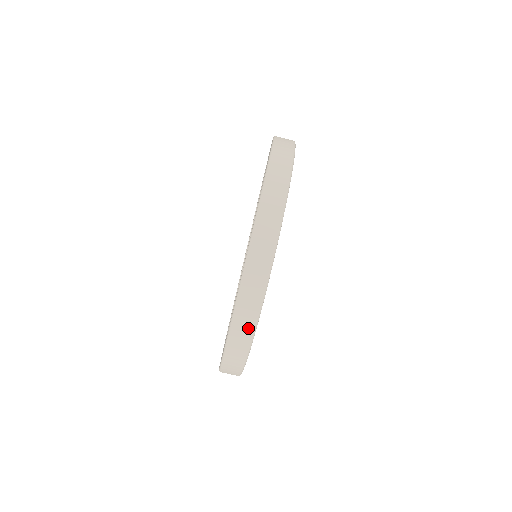
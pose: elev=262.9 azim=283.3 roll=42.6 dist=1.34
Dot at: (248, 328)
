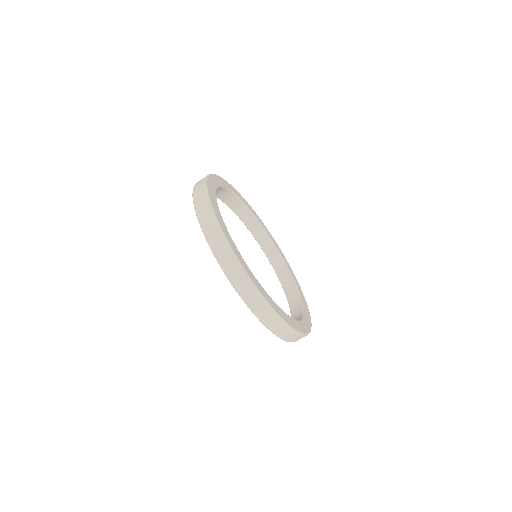
Dot at: occluded
